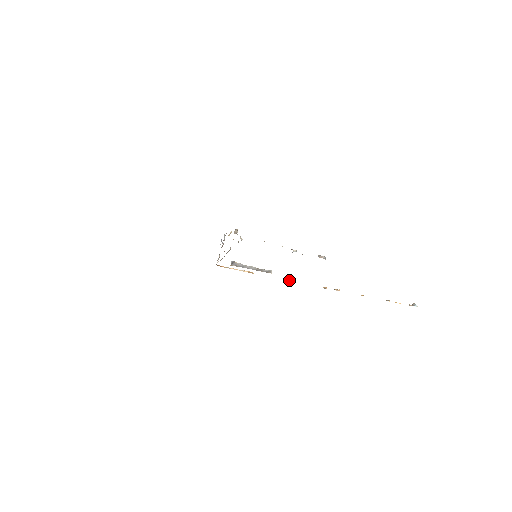
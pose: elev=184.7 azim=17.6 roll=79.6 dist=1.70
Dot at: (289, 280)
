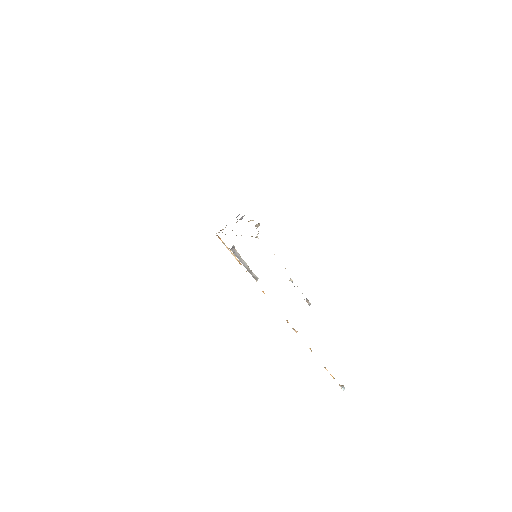
Dot at: occluded
